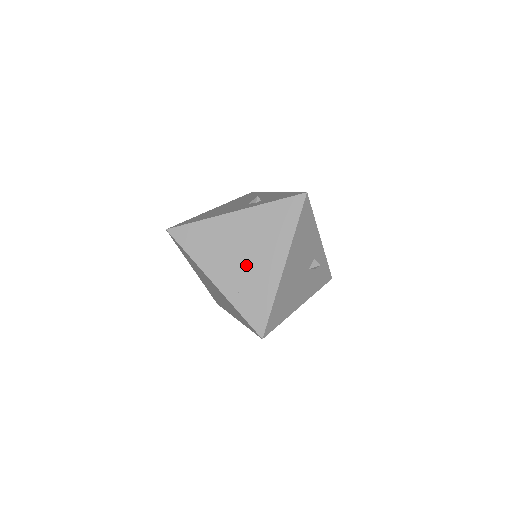
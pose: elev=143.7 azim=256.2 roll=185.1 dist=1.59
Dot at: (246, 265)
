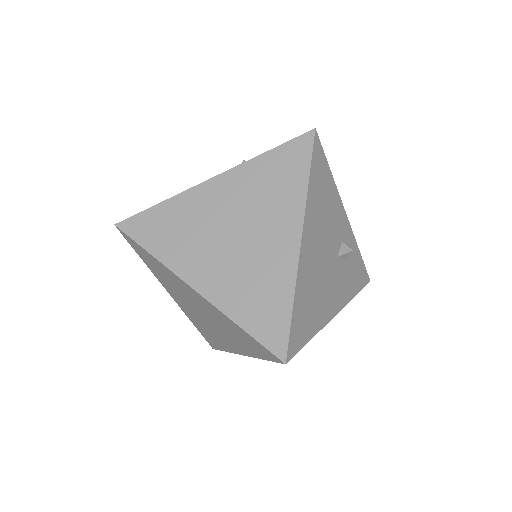
Dot at: (241, 251)
